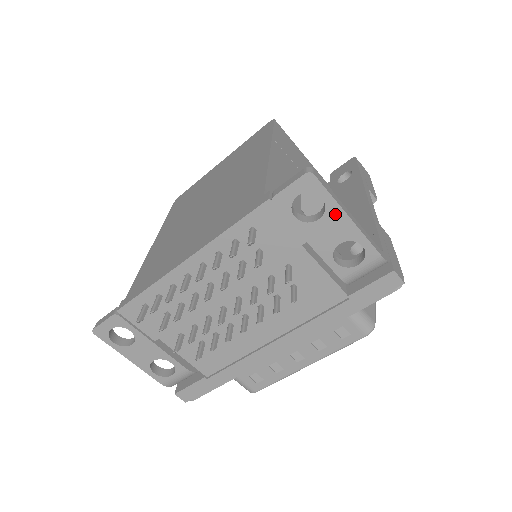
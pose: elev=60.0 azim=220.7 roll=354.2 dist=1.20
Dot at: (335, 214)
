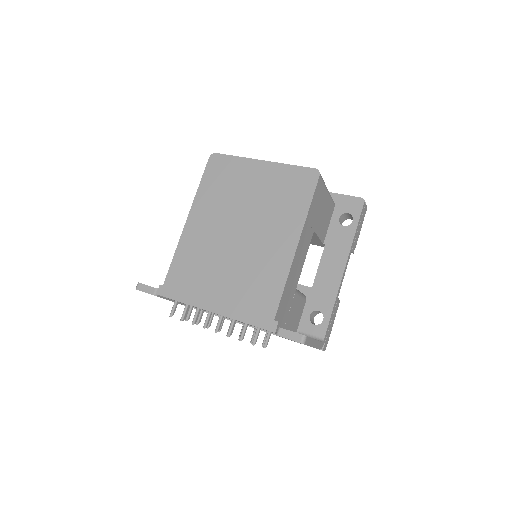
Dot at: occluded
